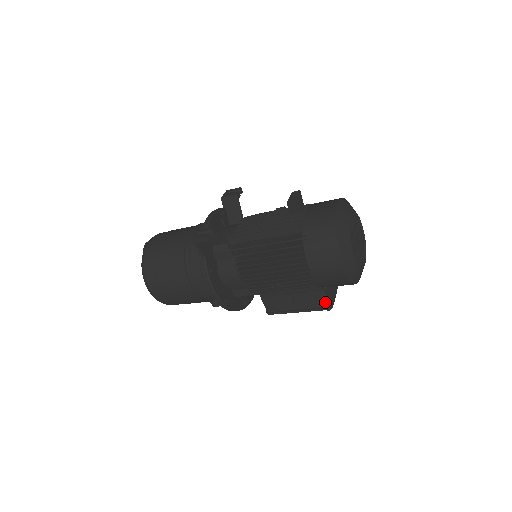
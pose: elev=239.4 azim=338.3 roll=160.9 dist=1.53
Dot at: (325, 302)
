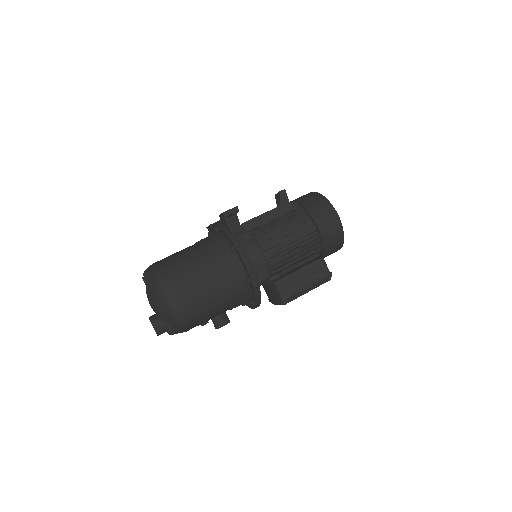
Dot at: (327, 268)
